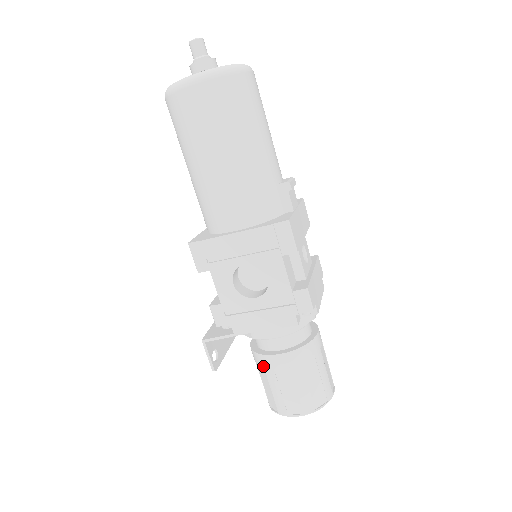
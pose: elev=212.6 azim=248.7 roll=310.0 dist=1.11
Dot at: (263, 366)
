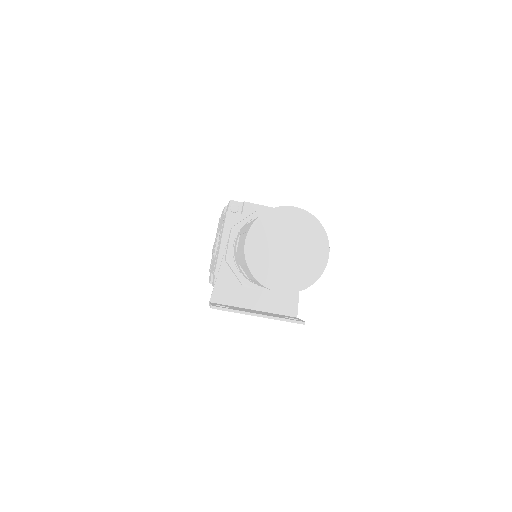
Dot at: (238, 265)
